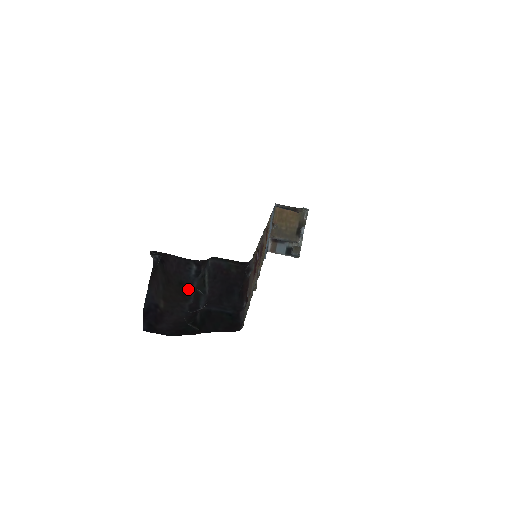
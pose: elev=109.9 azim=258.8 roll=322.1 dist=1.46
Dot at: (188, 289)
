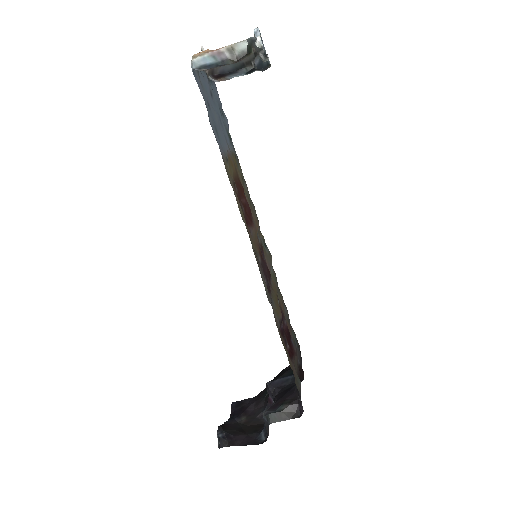
Dot at: occluded
